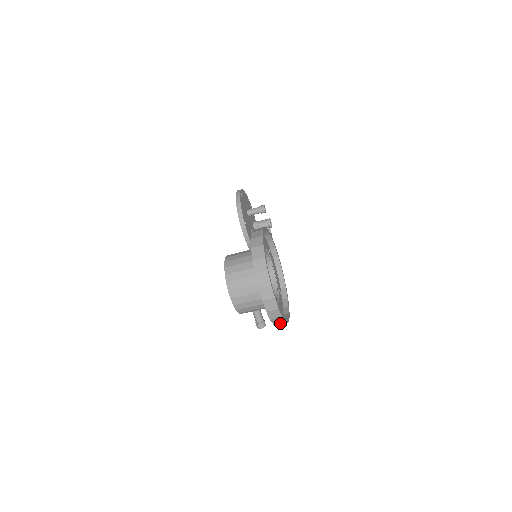
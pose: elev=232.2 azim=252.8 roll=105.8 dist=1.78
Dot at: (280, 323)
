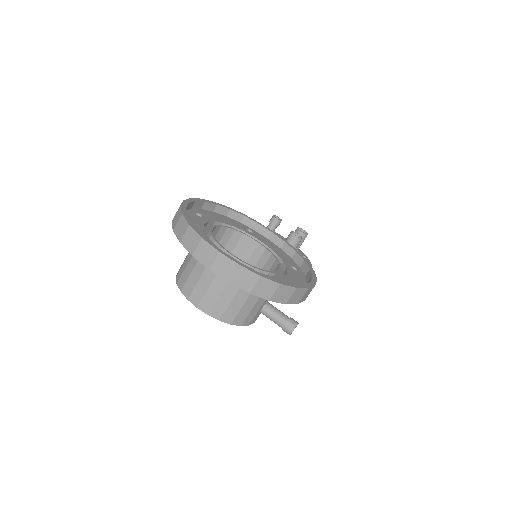
Dot at: (278, 292)
